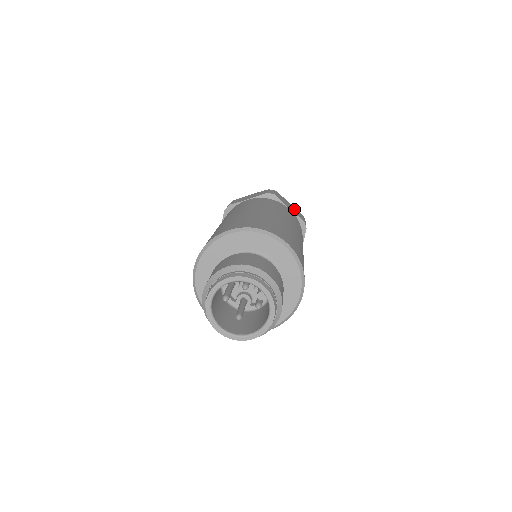
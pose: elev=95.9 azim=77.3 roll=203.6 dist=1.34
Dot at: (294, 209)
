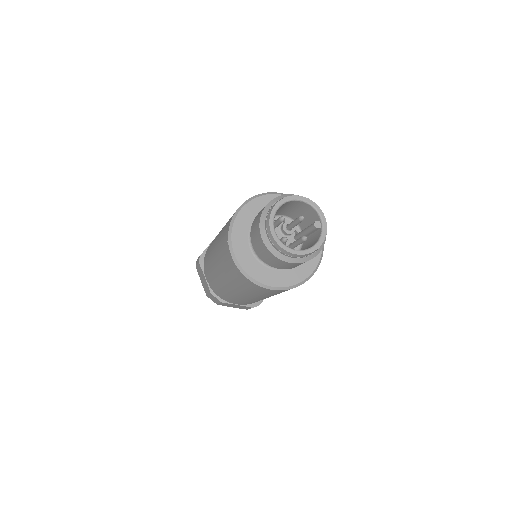
Dot at: occluded
